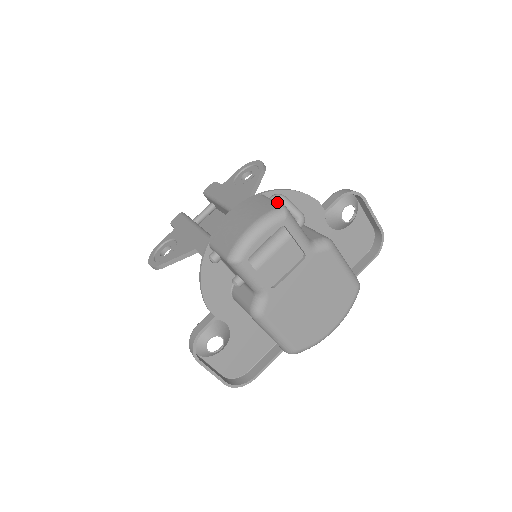
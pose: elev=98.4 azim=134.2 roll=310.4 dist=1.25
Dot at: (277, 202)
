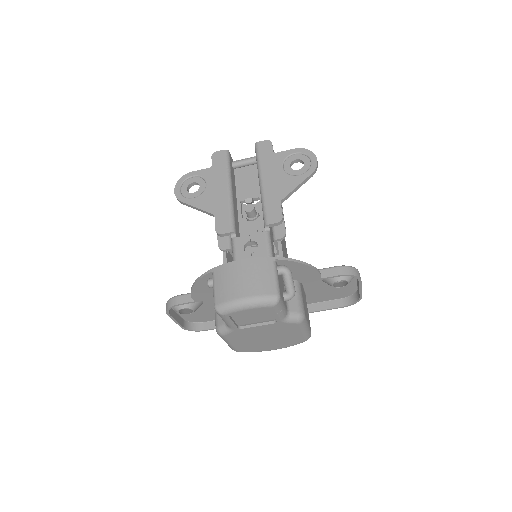
Dot at: (277, 285)
